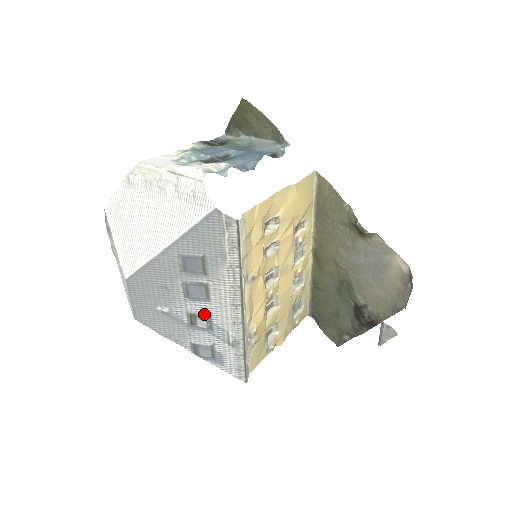
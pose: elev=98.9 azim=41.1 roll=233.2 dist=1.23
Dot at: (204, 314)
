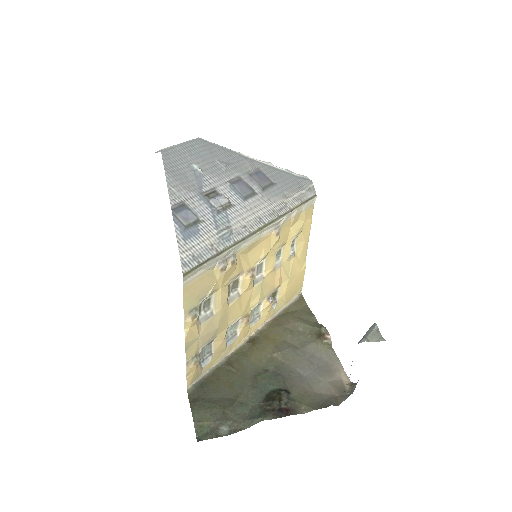
Dot at: (229, 200)
